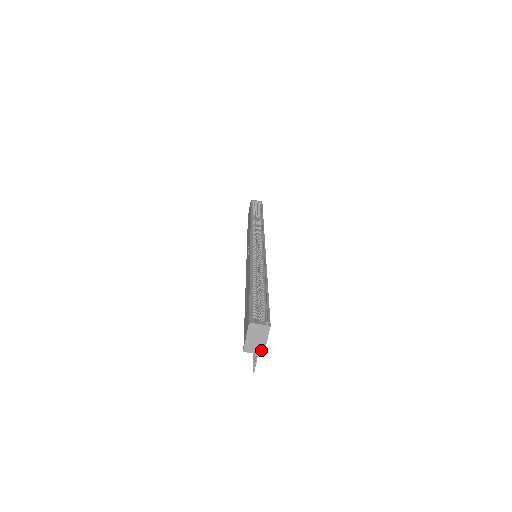
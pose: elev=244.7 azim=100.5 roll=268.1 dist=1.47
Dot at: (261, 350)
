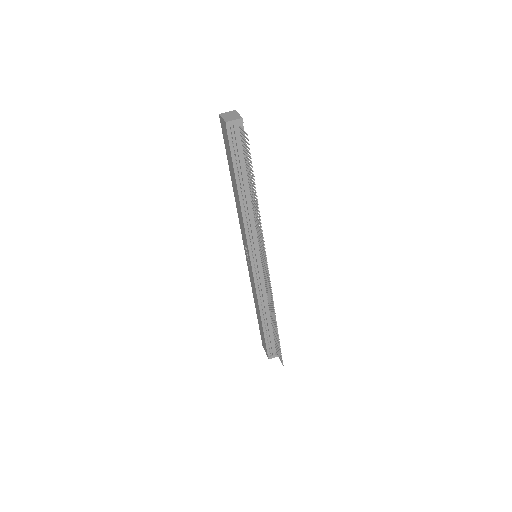
Dot at: (238, 118)
